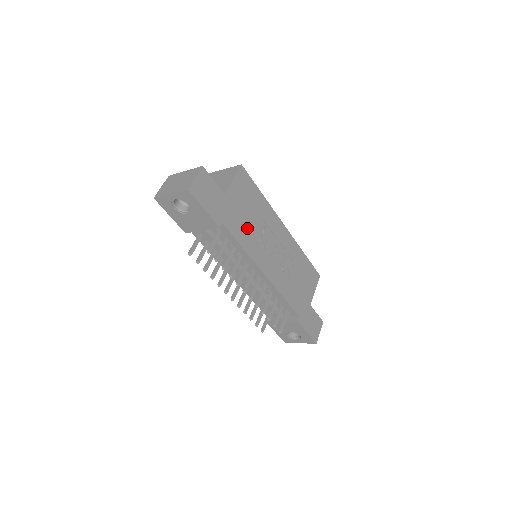
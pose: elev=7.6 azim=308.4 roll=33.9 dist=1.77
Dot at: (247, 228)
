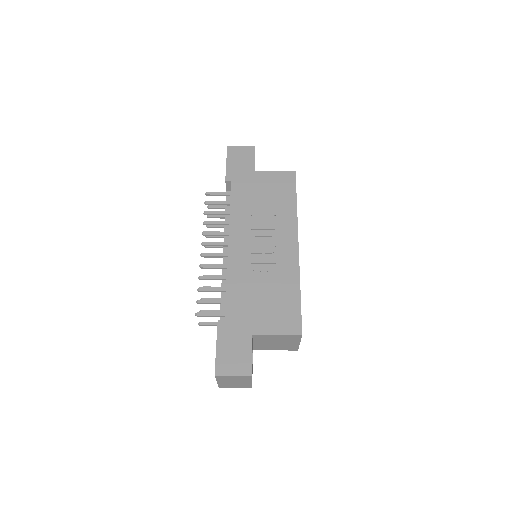
Dot at: (251, 204)
